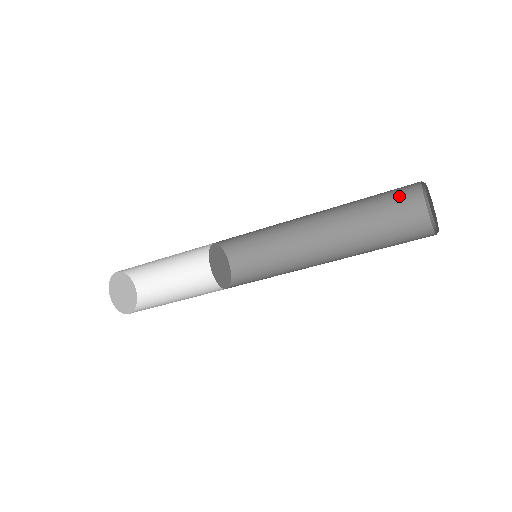
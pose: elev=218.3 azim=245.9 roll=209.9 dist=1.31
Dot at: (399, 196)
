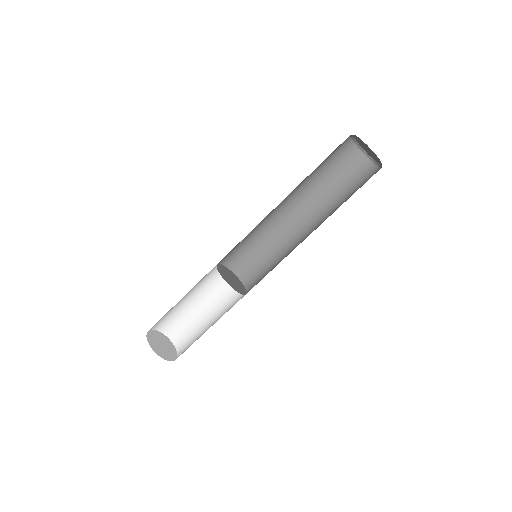
Dot at: (359, 176)
